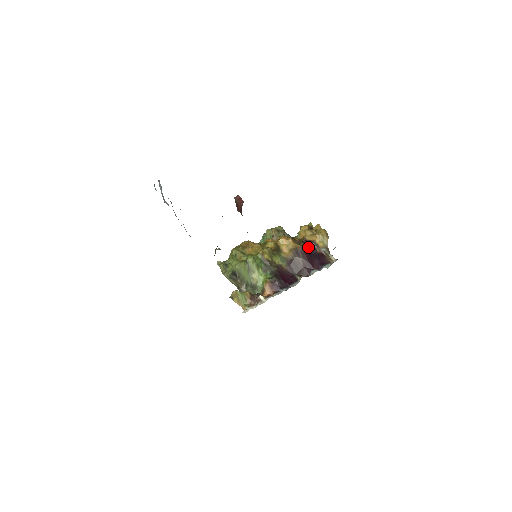
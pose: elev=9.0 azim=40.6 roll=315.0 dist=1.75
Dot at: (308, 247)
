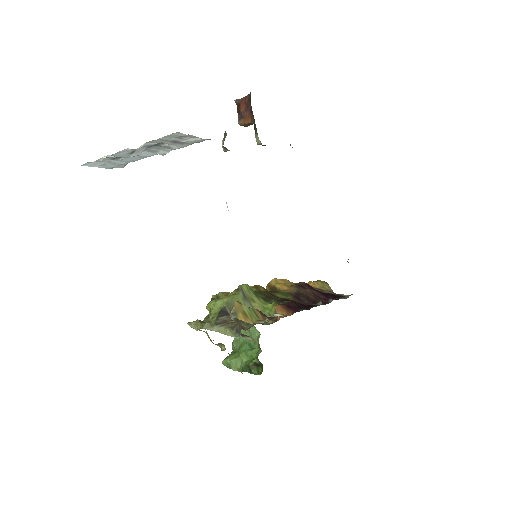
Dot at: occluded
